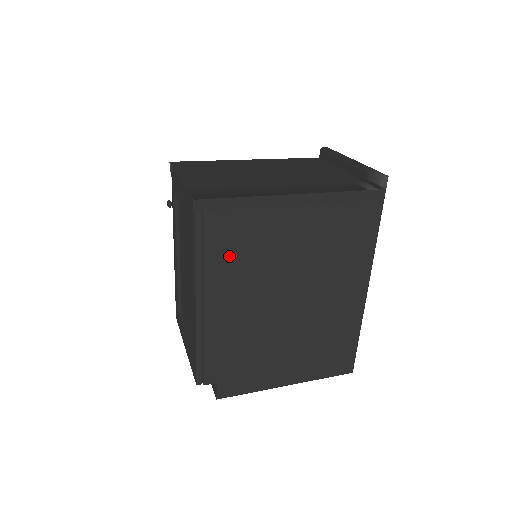
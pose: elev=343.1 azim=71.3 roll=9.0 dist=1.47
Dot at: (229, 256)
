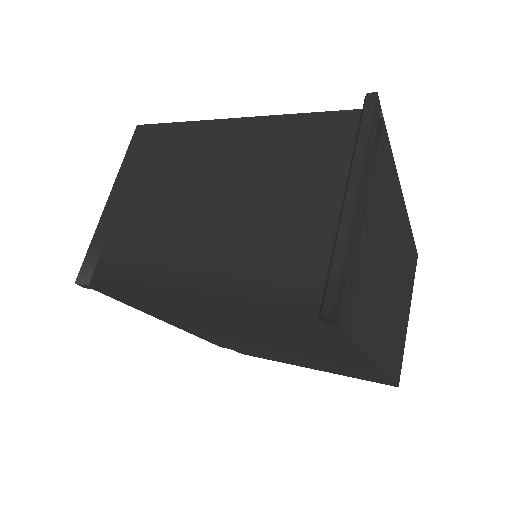
Dot at: (158, 312)
